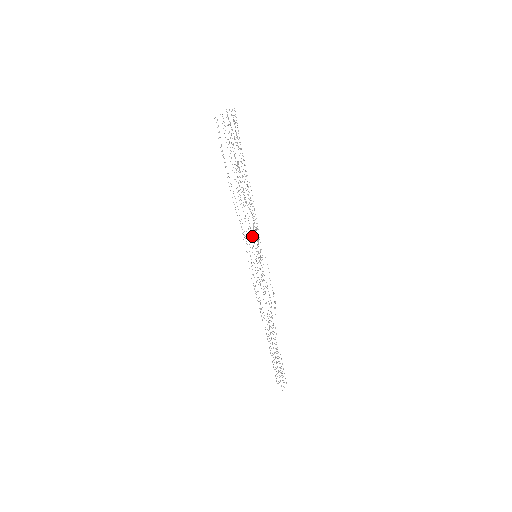
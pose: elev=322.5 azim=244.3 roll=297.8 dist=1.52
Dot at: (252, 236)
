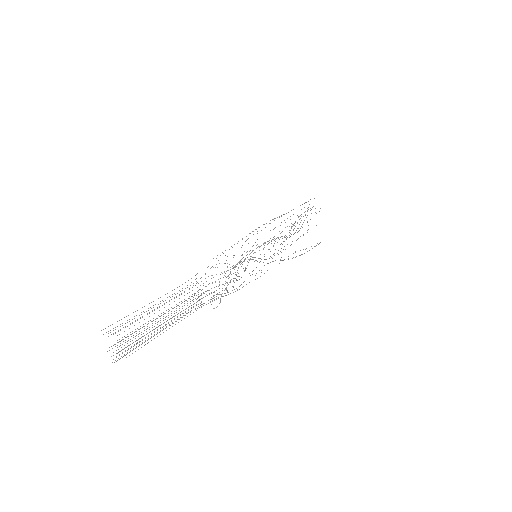
Dot at: occluded
